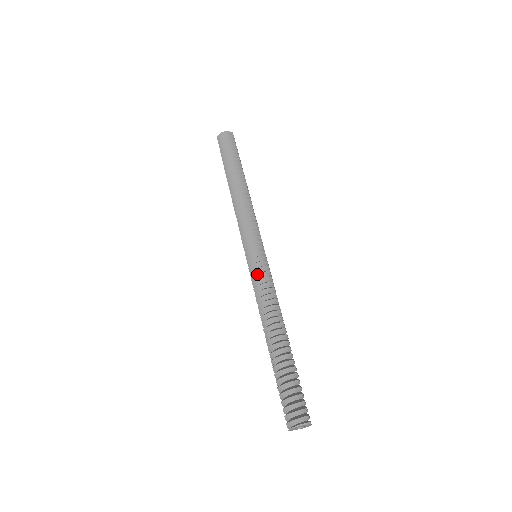
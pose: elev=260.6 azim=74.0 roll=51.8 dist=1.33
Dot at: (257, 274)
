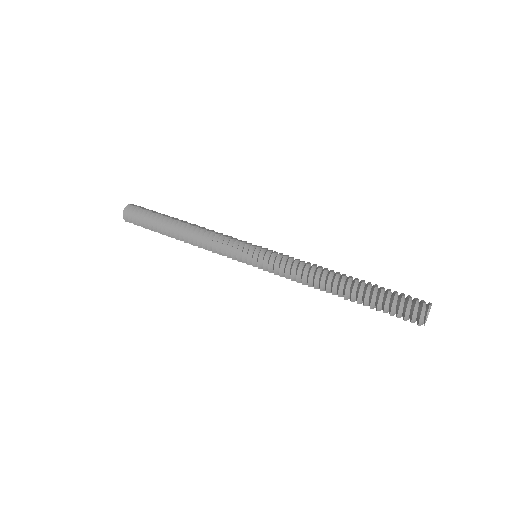
Dot at: (274, 267)
